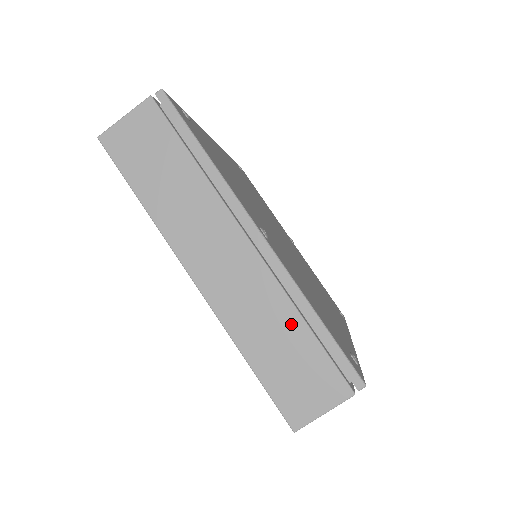
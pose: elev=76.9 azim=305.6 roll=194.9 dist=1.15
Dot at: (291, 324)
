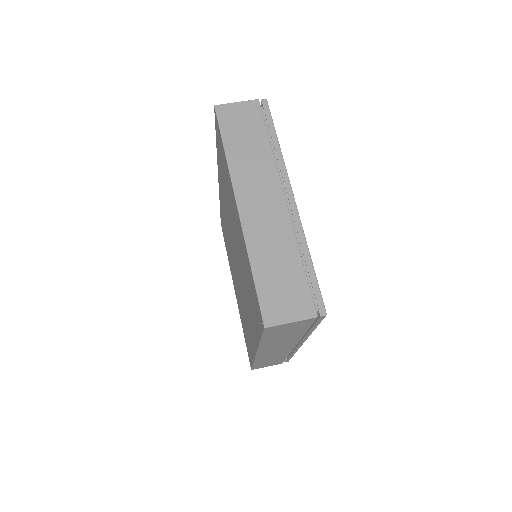
Dot at: (292, 256)
